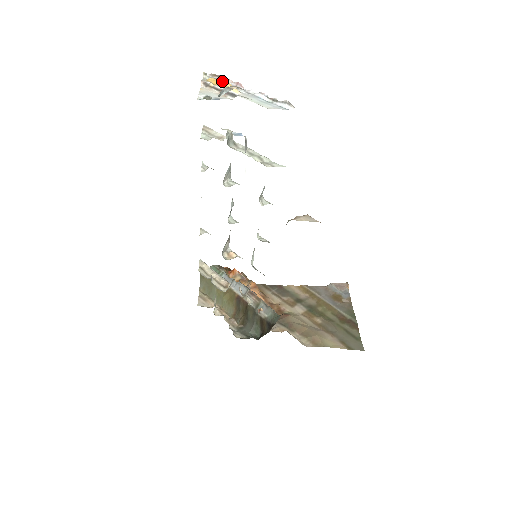
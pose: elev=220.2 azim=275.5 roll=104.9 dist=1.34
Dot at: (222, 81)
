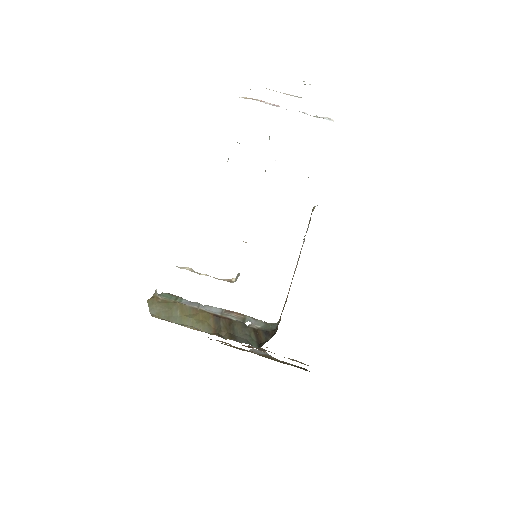
Dot at: occluded
